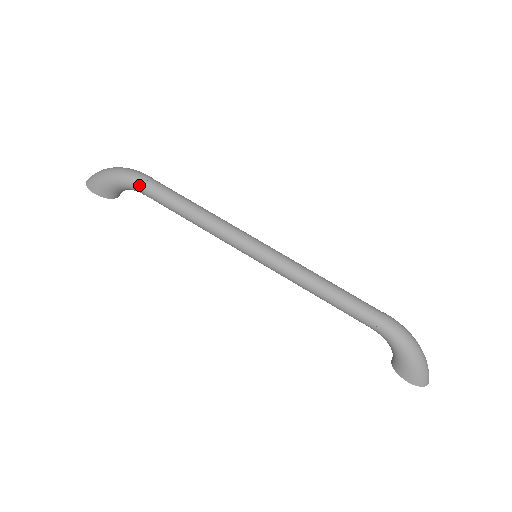
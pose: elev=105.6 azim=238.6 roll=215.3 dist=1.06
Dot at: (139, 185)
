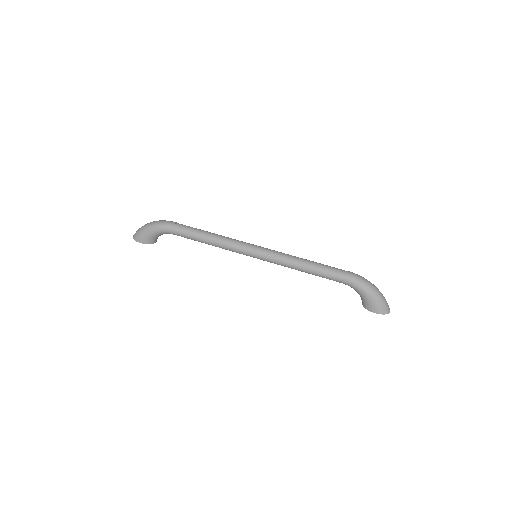
Dot at: (170, 229)
